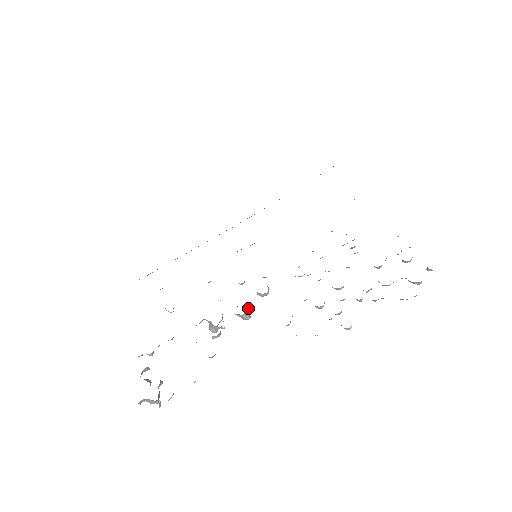
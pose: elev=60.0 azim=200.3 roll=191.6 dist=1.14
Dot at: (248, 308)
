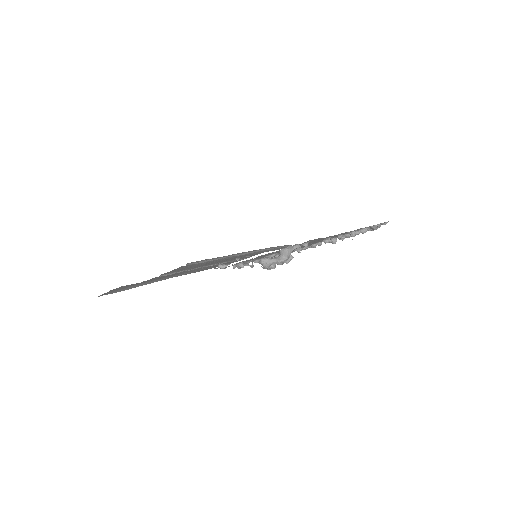
Dot at: occluded
